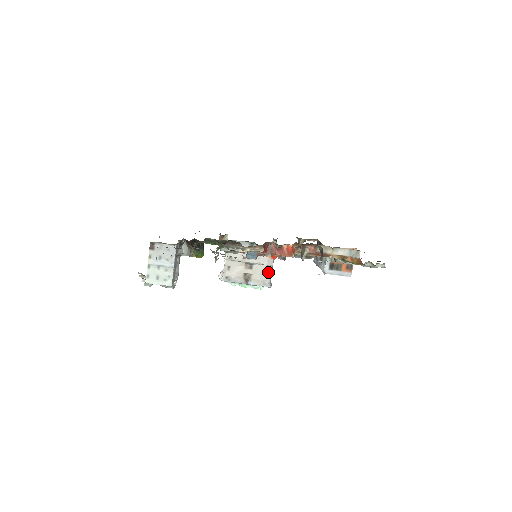
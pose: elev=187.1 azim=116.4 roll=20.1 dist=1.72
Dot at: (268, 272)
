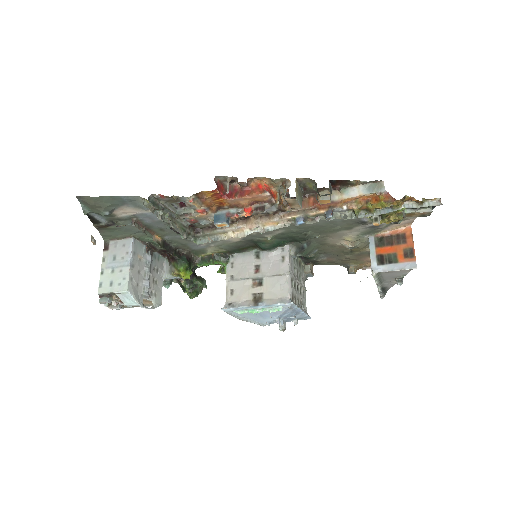
Dot at: (285, 284)
